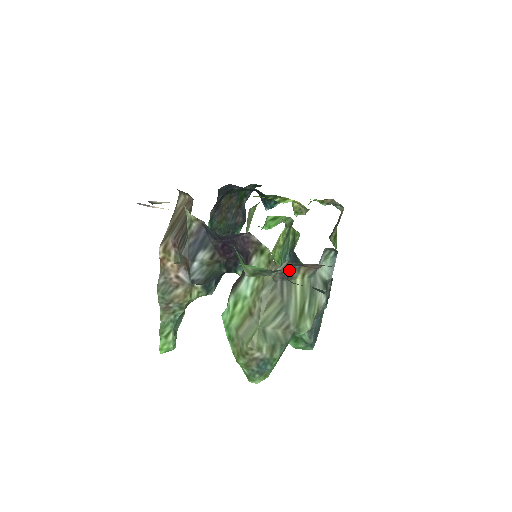
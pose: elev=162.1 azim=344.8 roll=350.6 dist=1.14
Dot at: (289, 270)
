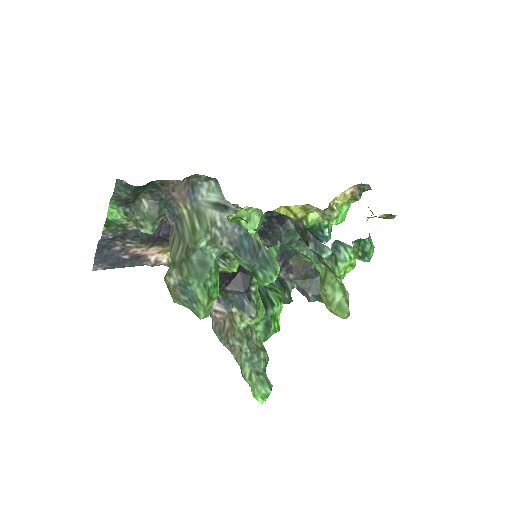
Dot at: (173, 211)
